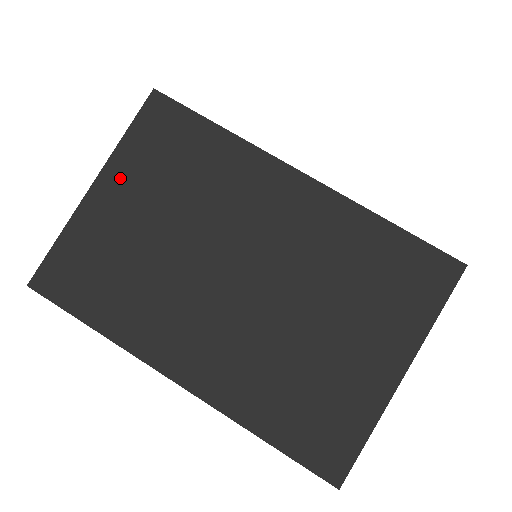
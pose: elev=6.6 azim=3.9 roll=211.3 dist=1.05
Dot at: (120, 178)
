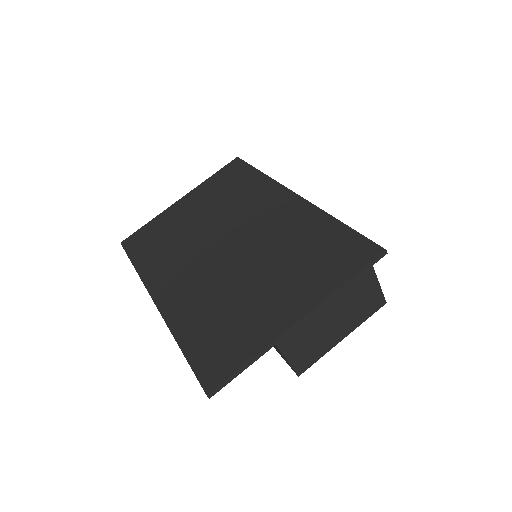
Dot at: (195, 196)
